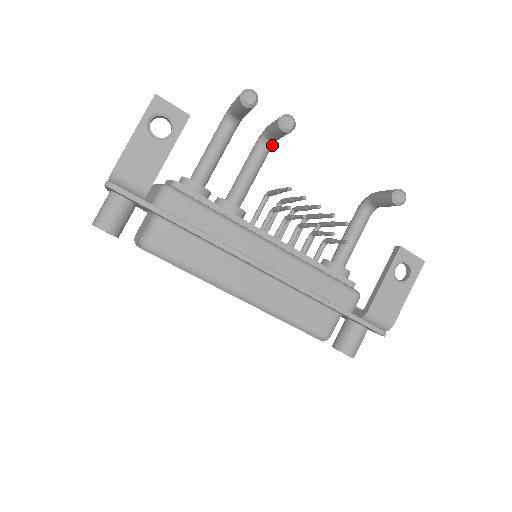
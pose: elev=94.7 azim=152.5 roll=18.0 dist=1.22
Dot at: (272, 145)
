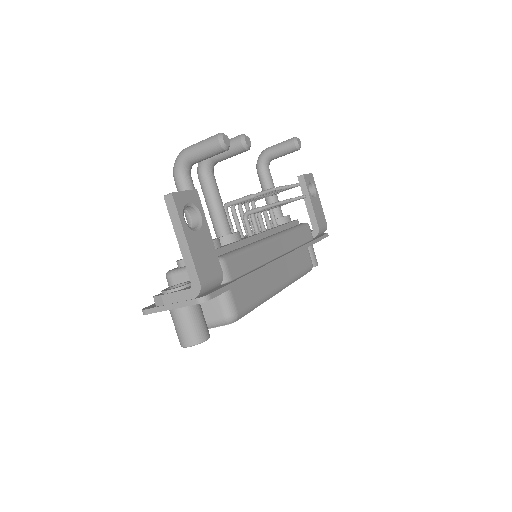
Dot at: (213, 166)
